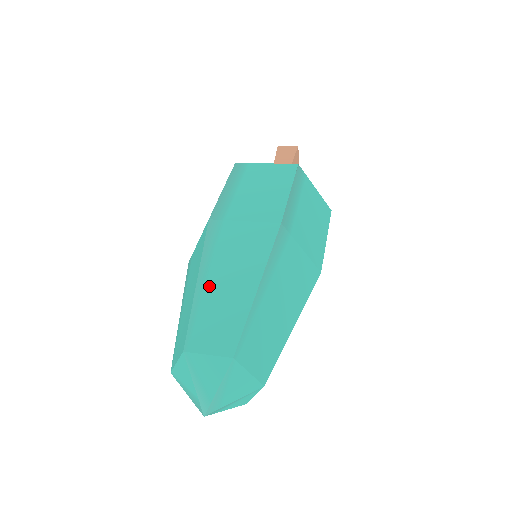
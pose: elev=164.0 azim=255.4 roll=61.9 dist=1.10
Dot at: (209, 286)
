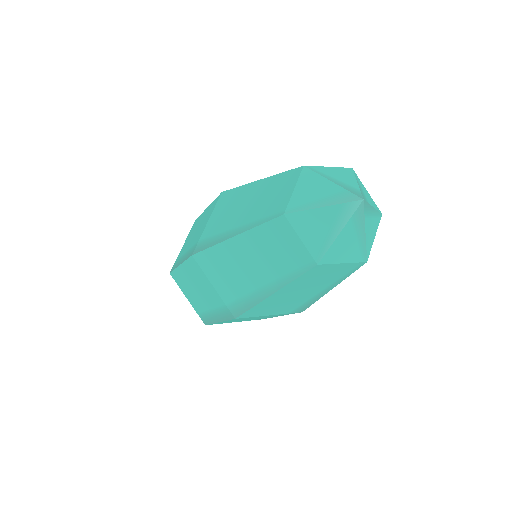
Dot at: occluded
